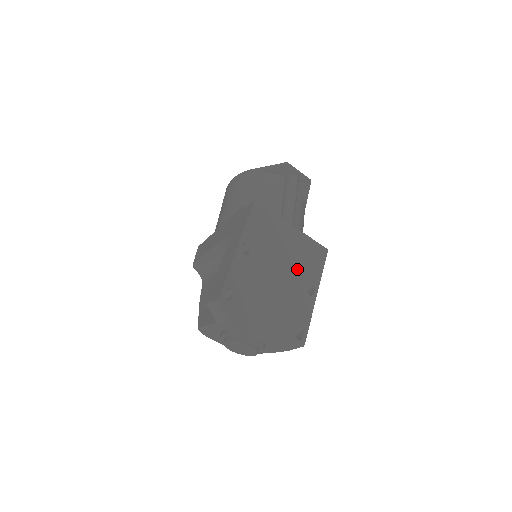
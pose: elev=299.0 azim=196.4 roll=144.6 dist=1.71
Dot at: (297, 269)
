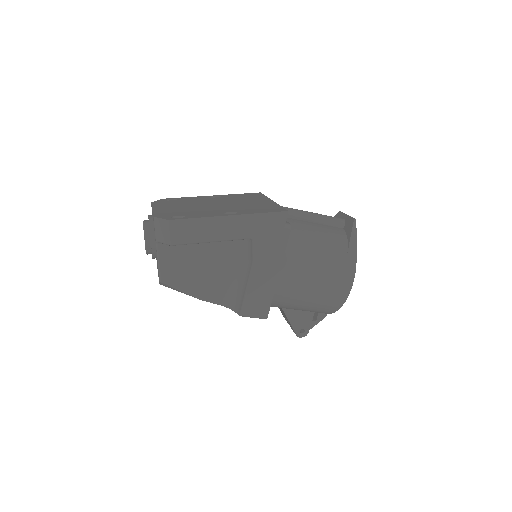
Dot at: (238, 207)
